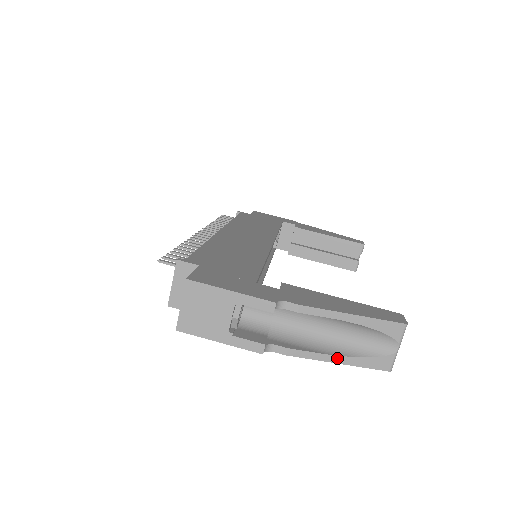
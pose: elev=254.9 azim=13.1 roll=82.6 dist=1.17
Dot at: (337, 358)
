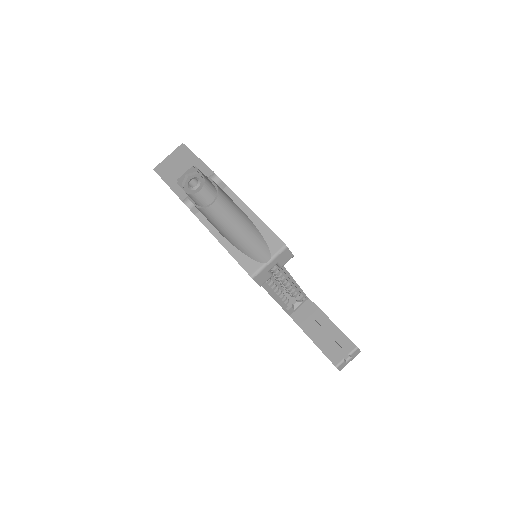
Dot at: (223, 239)
